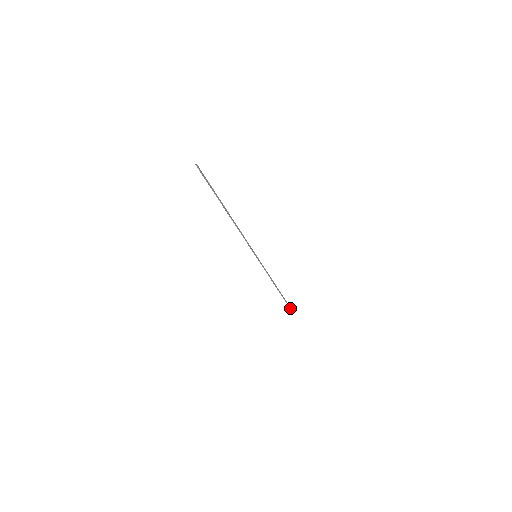
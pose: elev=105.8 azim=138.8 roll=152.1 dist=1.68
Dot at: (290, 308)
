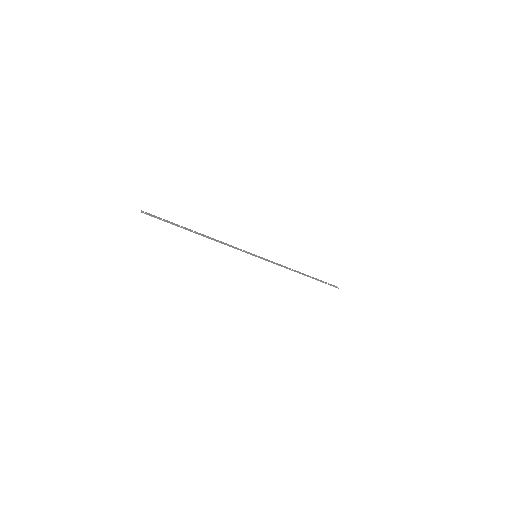
Dot at: (330, 284)
